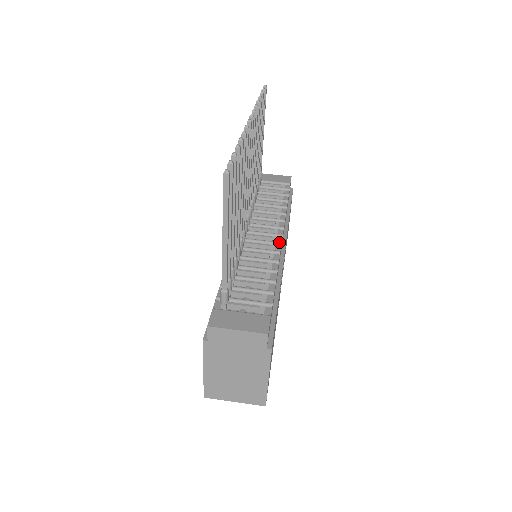
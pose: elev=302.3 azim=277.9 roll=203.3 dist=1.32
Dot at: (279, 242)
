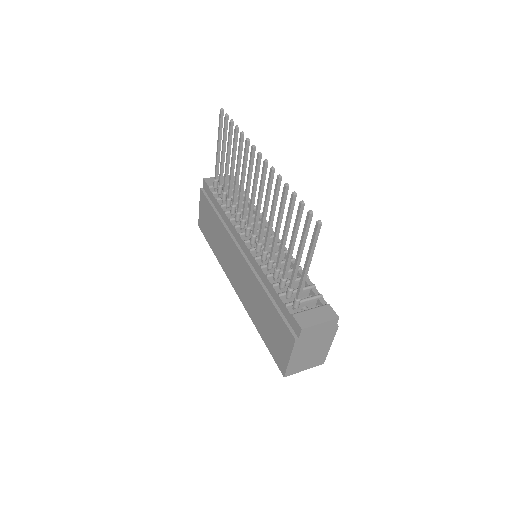
Dot at: occluded
